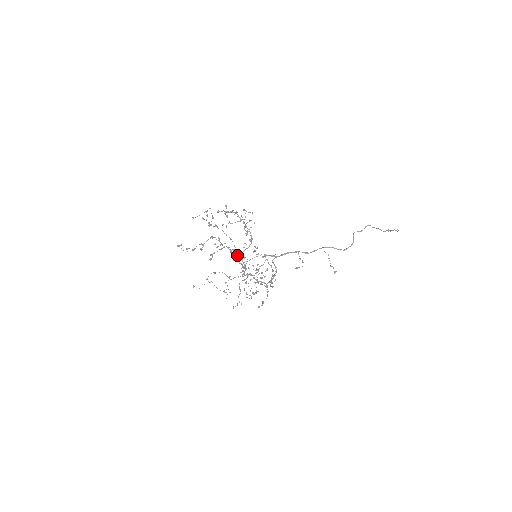
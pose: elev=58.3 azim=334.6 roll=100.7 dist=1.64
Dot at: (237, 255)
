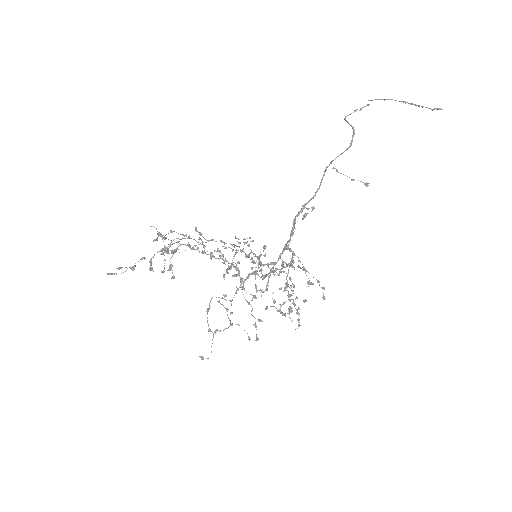
Dot at: occluded
